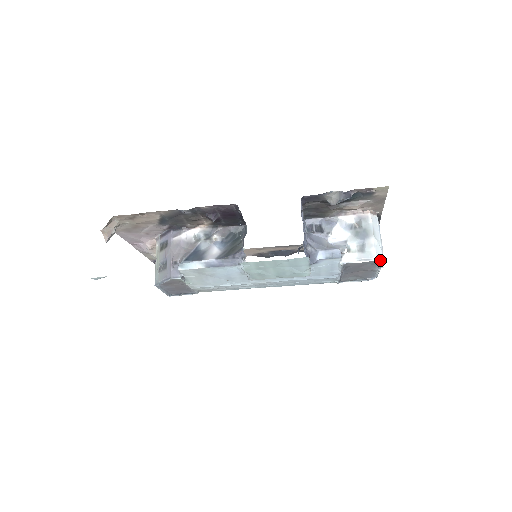
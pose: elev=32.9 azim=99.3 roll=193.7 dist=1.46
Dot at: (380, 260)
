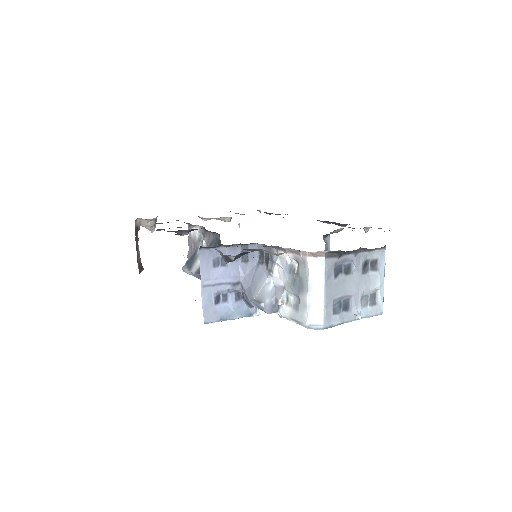
Dot at: (315, 327)
